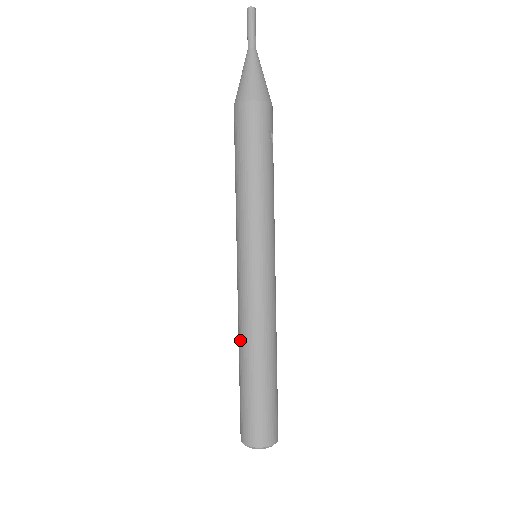
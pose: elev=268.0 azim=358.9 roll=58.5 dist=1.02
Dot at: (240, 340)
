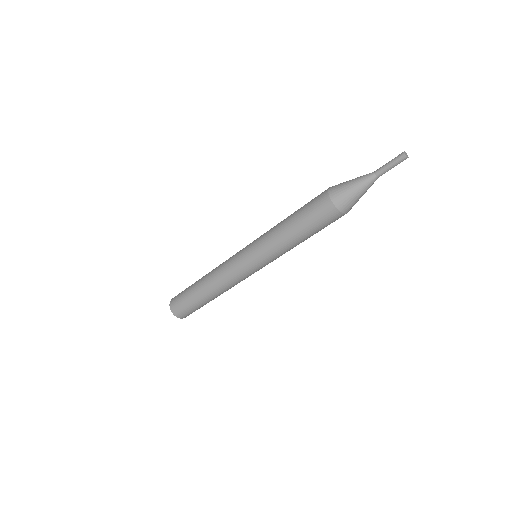
Dot at: (212, 285)
